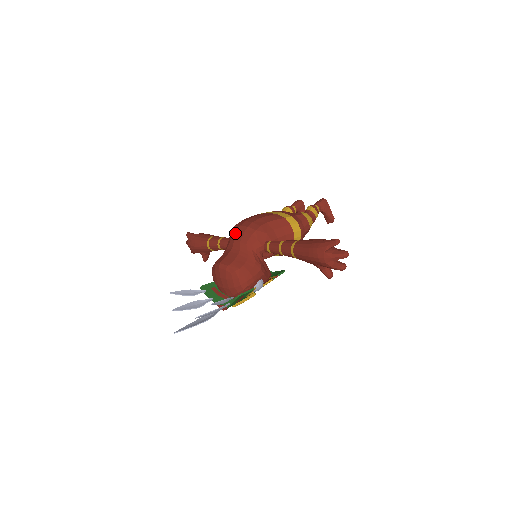
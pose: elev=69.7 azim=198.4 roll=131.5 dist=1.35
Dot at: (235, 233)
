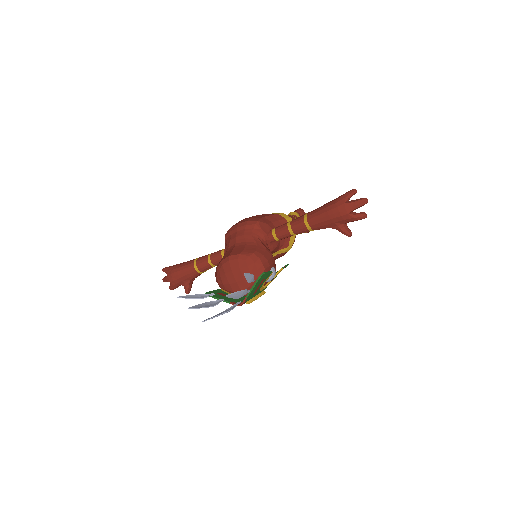
Dot at: (234, 231)
